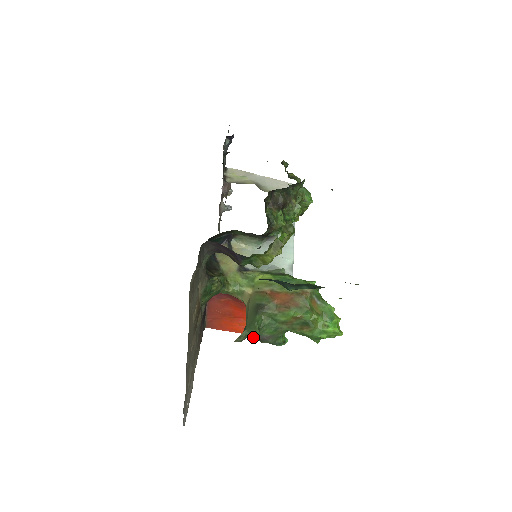
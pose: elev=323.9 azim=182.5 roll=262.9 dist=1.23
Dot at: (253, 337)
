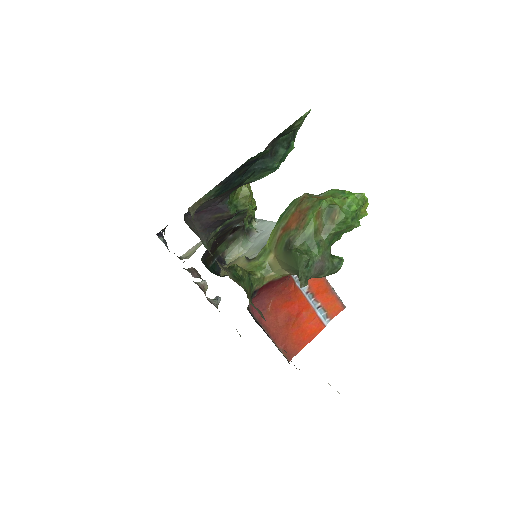
Dot at: (312, 274)
